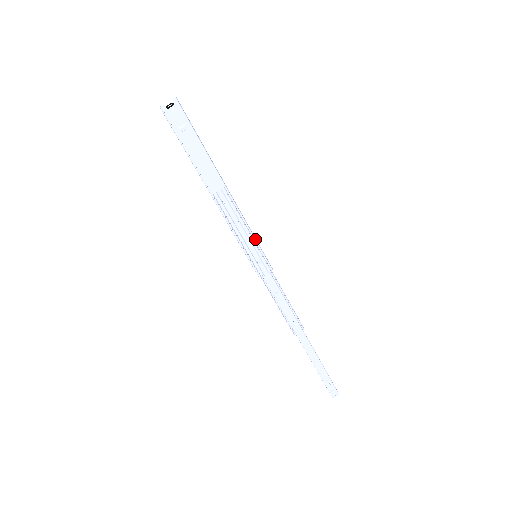
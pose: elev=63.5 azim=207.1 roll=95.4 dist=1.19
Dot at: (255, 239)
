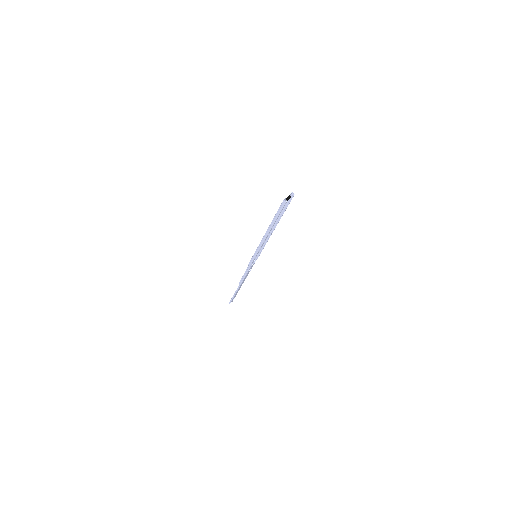
Dot at: occluded
